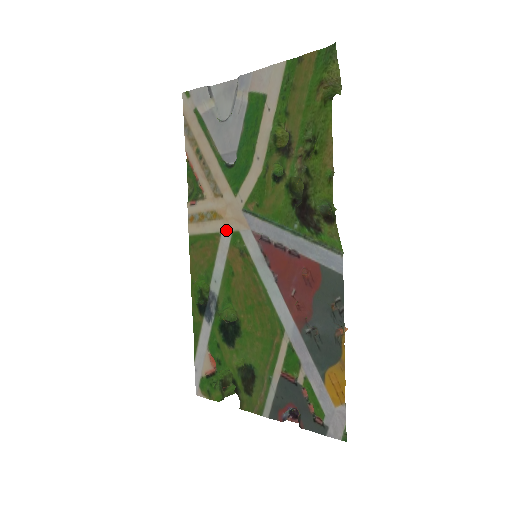
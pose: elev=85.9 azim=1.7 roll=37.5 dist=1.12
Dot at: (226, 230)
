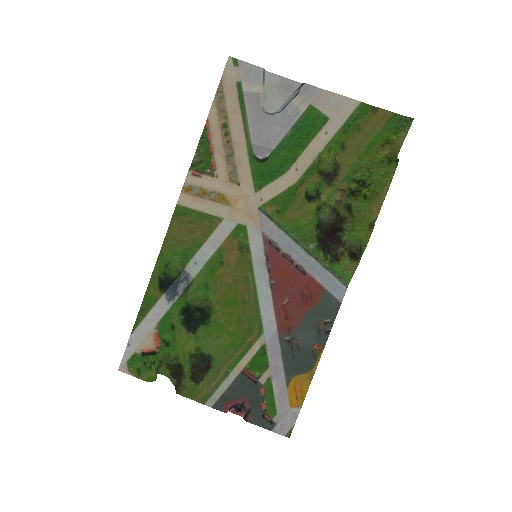
Dot at: (231, 219)
